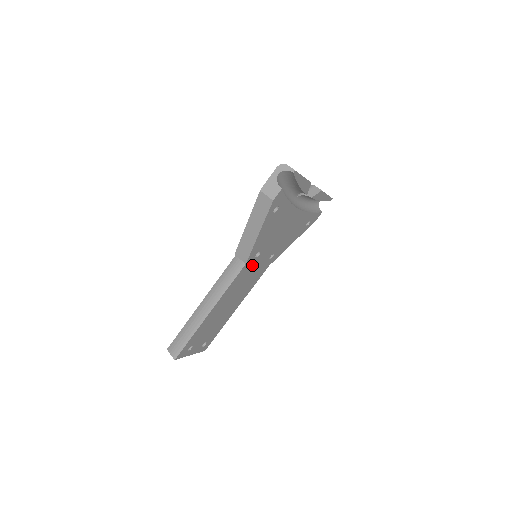
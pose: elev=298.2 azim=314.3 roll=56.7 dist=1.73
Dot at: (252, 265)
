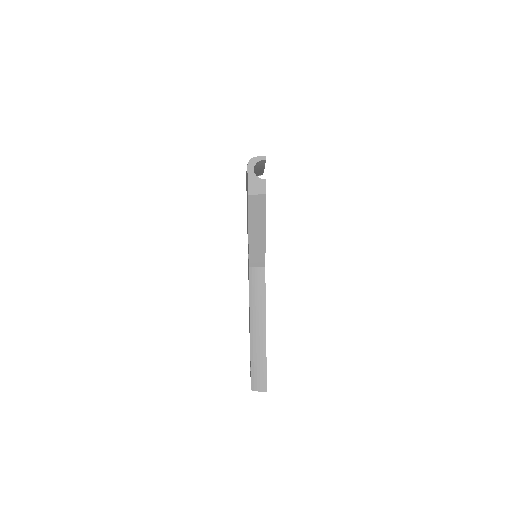
Dot at: occluded
